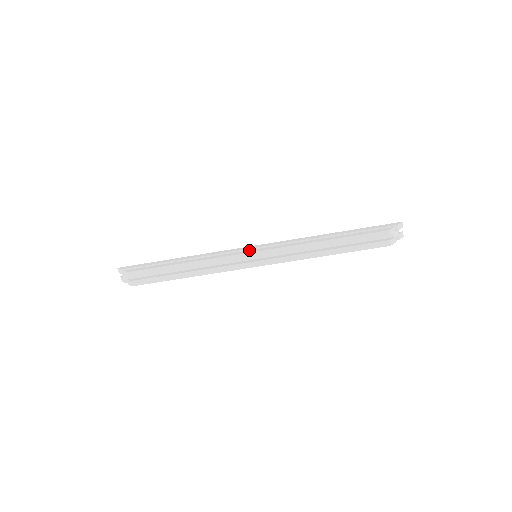
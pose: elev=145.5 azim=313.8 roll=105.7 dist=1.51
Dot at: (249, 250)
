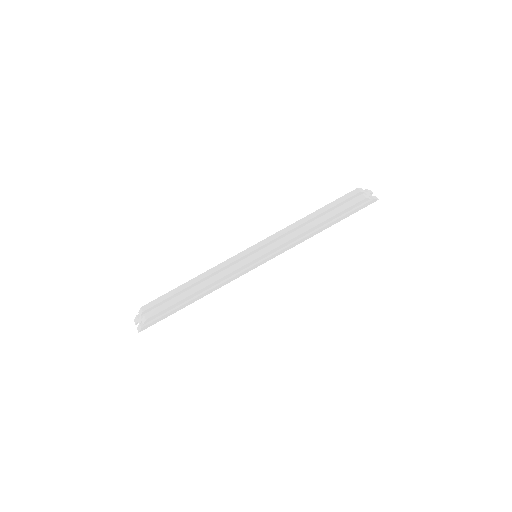
Dot at: occluded
